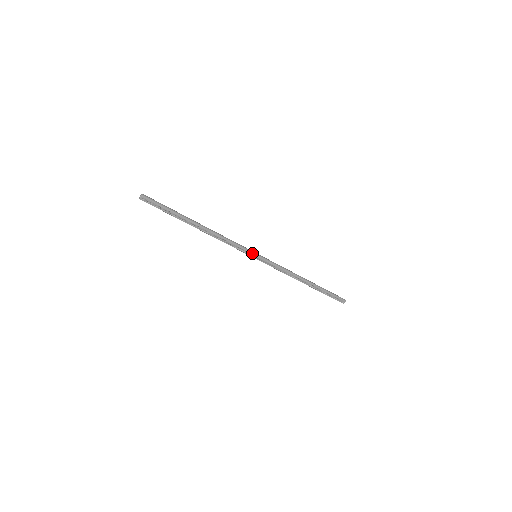
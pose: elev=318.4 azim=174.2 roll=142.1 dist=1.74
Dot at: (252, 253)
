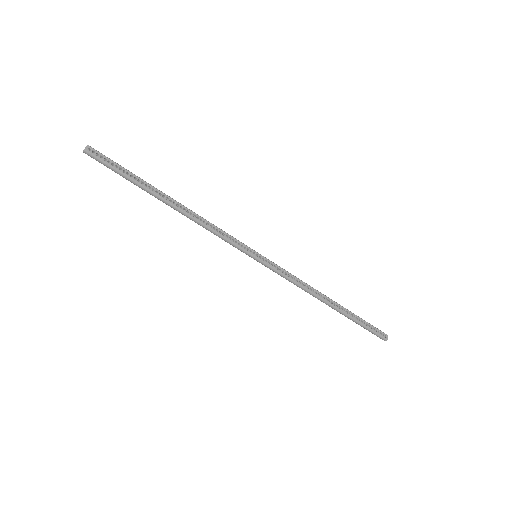
Dot at: (250, 248)
